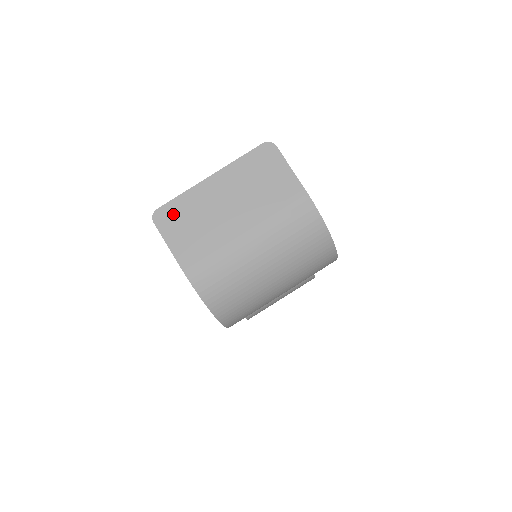
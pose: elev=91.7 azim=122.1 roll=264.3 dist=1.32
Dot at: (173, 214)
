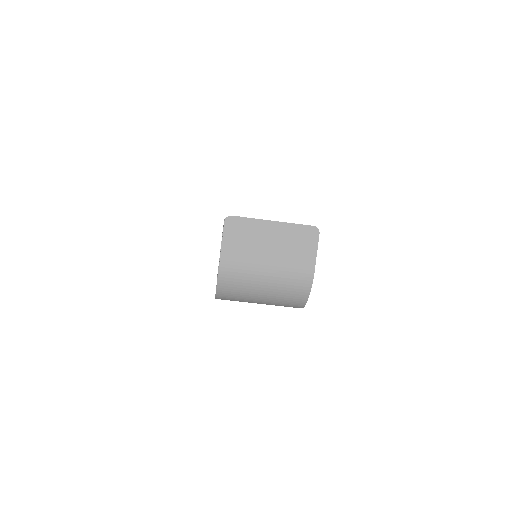
Dot at: (238, 225)
